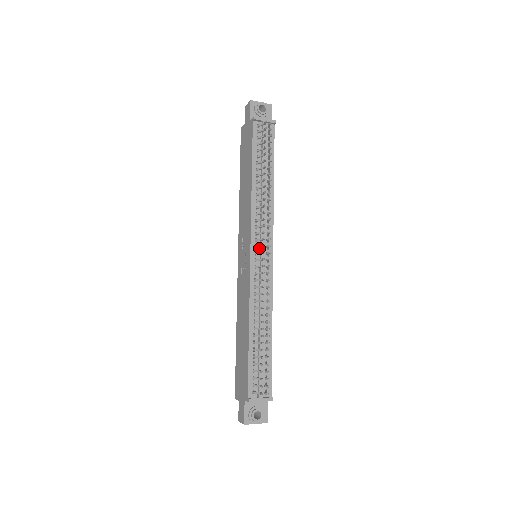
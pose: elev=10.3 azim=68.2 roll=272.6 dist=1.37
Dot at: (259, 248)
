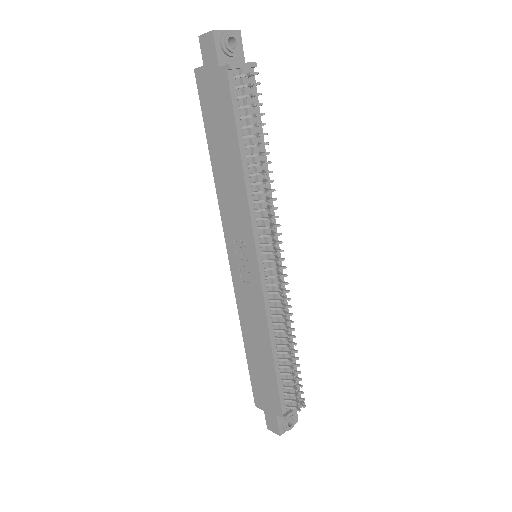
Dot at: (265, 253)
